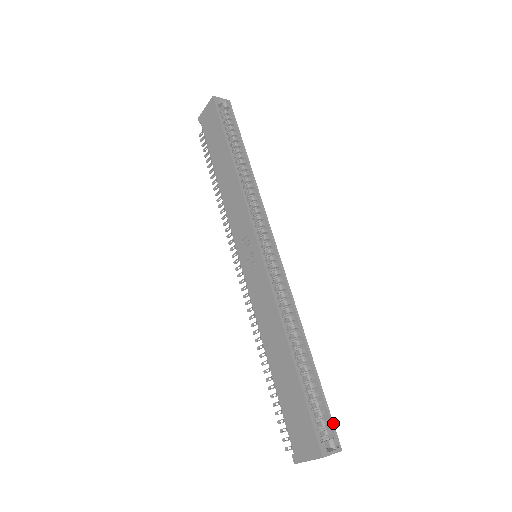
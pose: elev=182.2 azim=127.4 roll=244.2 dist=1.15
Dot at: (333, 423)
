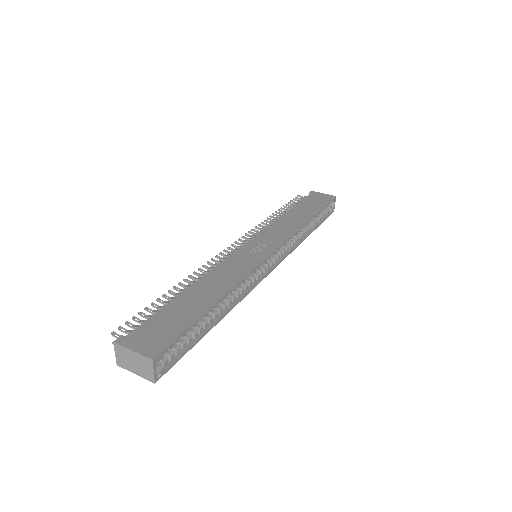
Dot at: occluded
